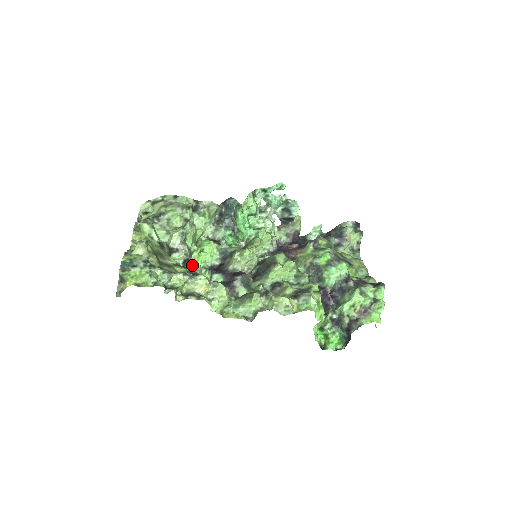
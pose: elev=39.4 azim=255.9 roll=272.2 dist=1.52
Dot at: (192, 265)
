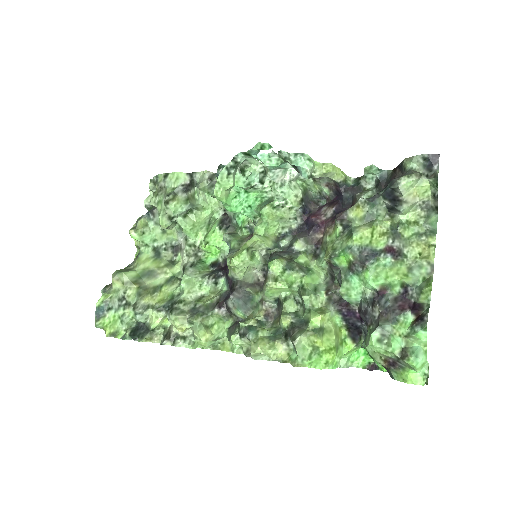
Dot at: (180, 284)
